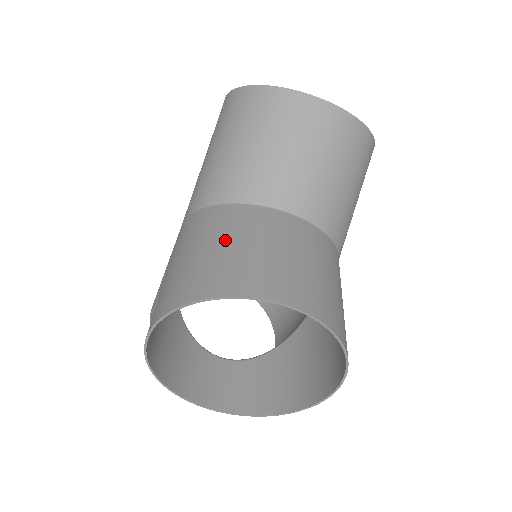
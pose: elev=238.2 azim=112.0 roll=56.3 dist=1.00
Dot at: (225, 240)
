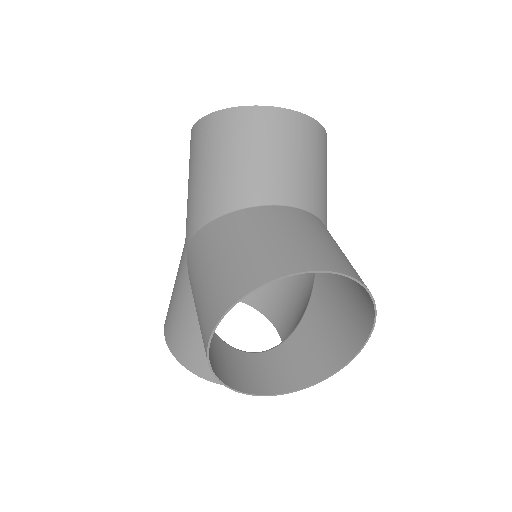
Dot at: (250, 238)
